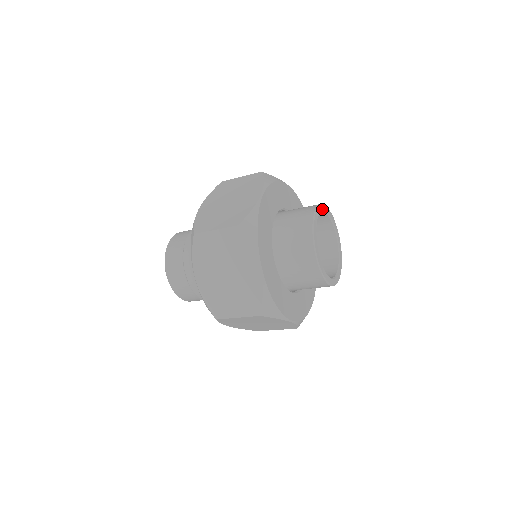
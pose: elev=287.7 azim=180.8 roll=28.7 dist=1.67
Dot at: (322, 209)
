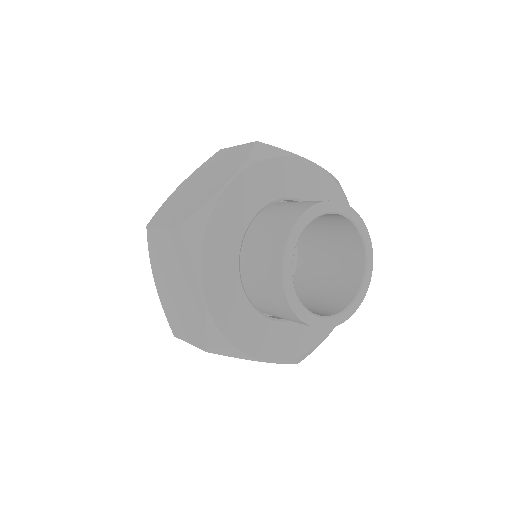
Dot at: (327, 209)
